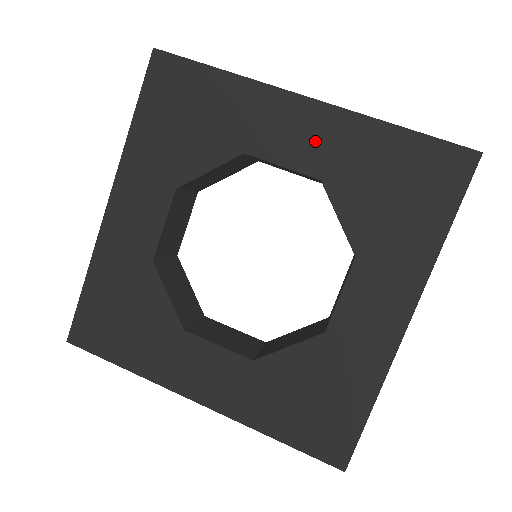
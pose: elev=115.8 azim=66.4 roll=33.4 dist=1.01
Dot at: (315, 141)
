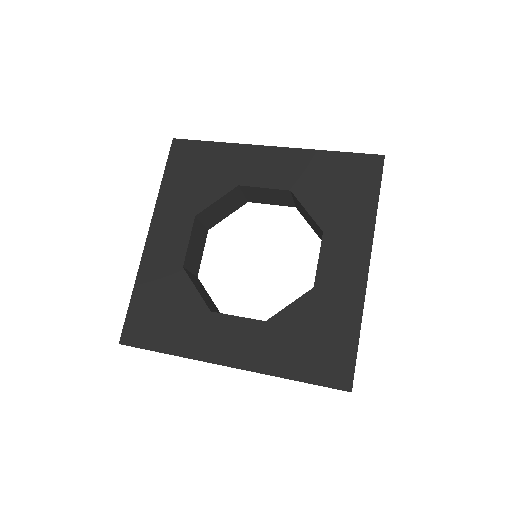
Dot at: (282, 169)
